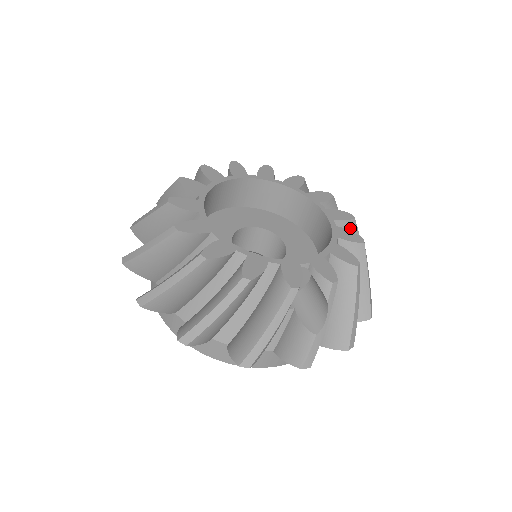
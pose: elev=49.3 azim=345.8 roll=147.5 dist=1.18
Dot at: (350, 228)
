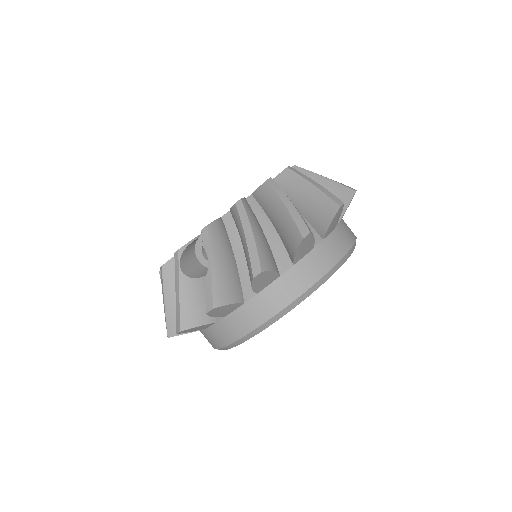
Dot at: (286, 178)
